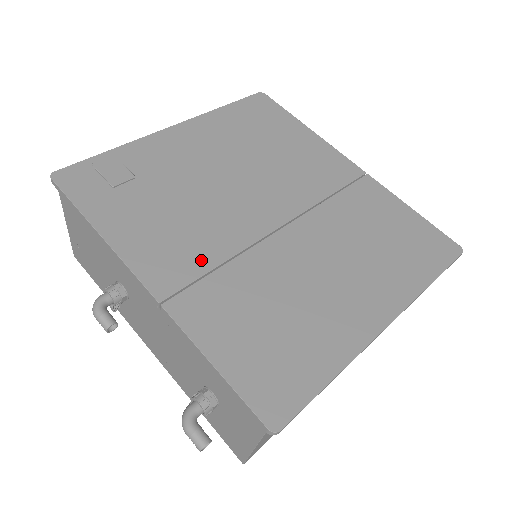
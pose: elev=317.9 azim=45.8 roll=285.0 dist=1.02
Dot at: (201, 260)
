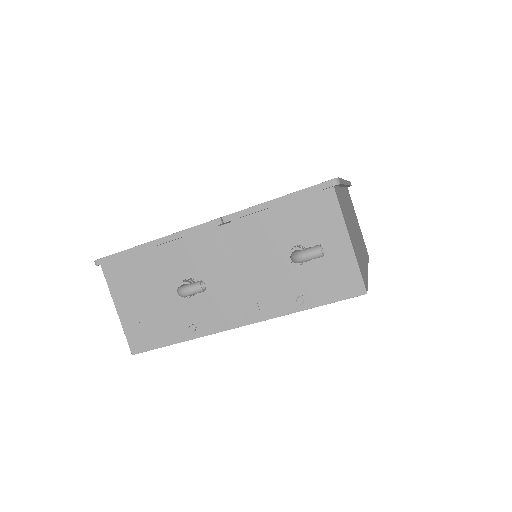
Dot at: occluded
